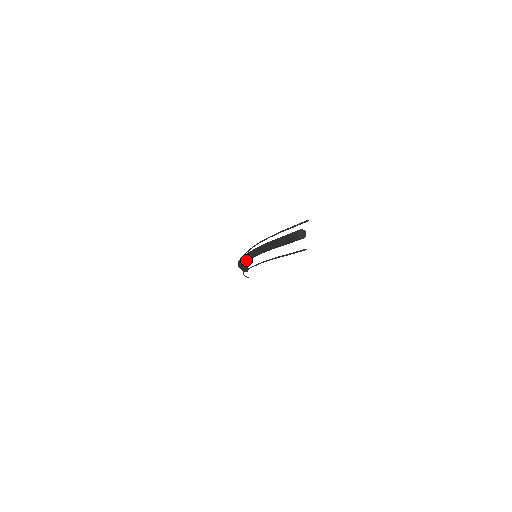
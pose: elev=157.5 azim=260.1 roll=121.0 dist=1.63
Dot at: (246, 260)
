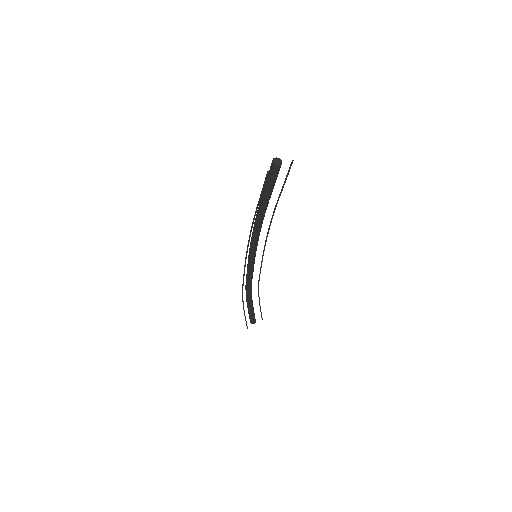
Dot at: (248, 261)
